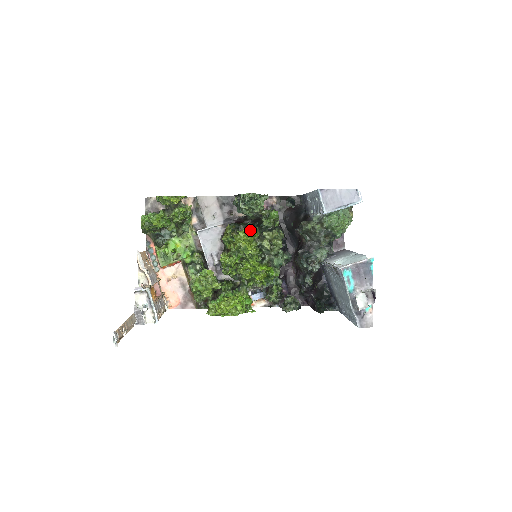
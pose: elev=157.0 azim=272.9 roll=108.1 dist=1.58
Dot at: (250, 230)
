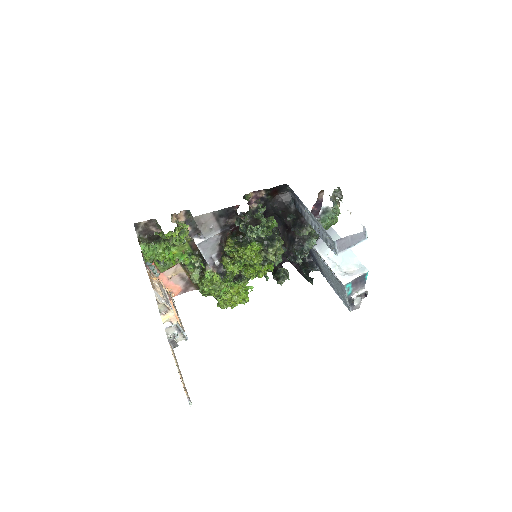
Dot at: (255, 248)
